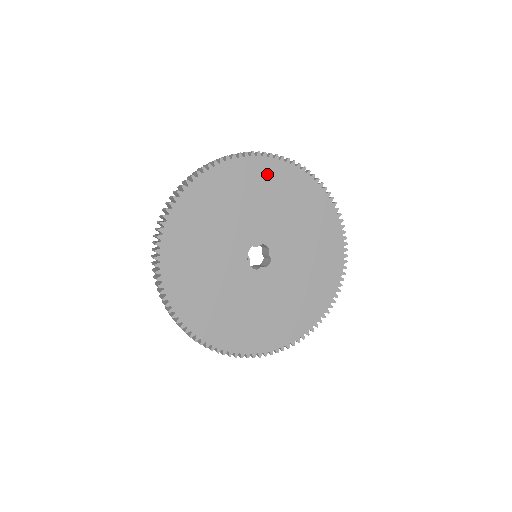
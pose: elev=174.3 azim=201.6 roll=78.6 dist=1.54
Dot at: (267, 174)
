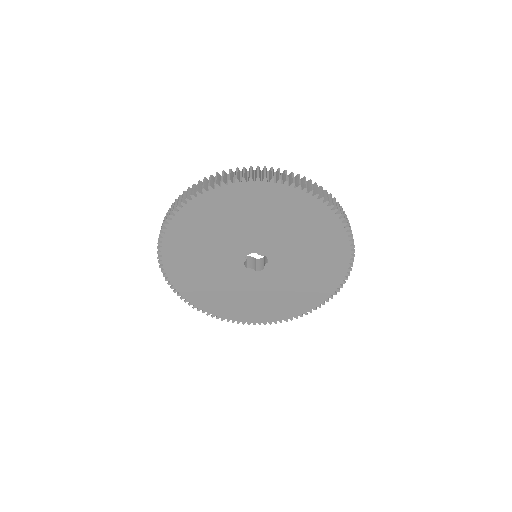
Dot at: (311, 214)
